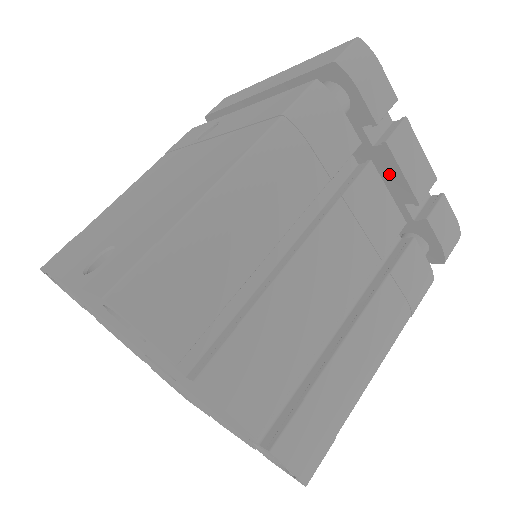
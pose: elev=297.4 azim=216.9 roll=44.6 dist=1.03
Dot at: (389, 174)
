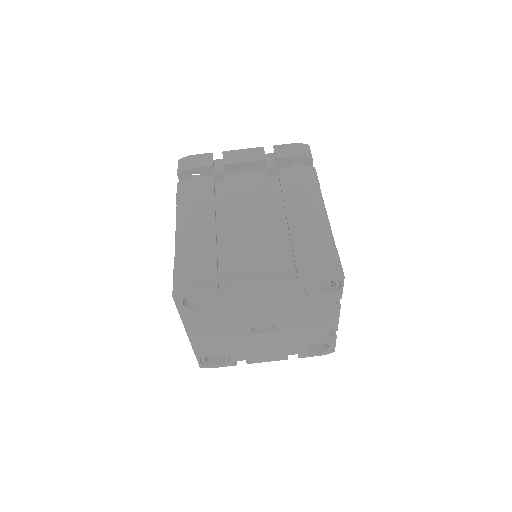
Dot at: (244, 169)
